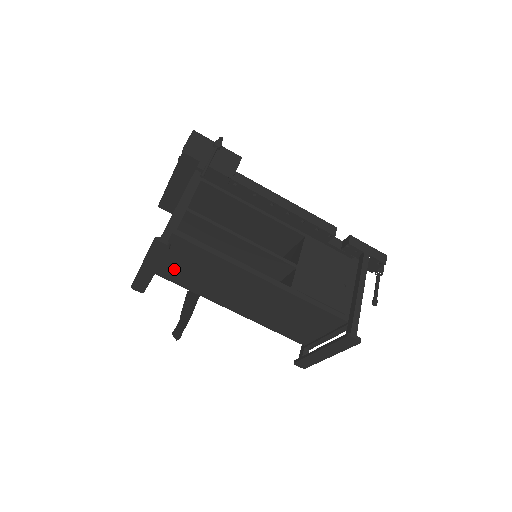
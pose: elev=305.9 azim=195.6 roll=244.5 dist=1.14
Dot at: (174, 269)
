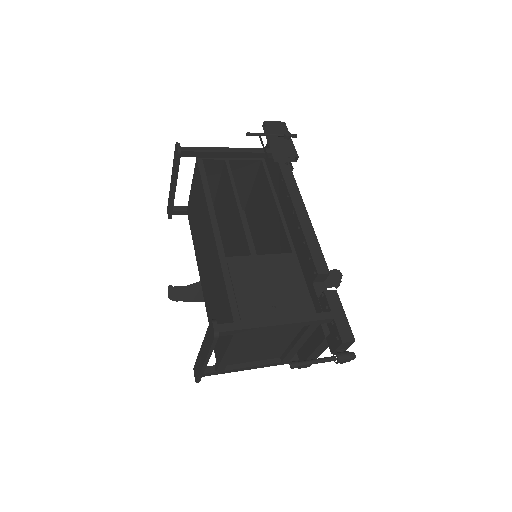
Dot at: (192, 208)
